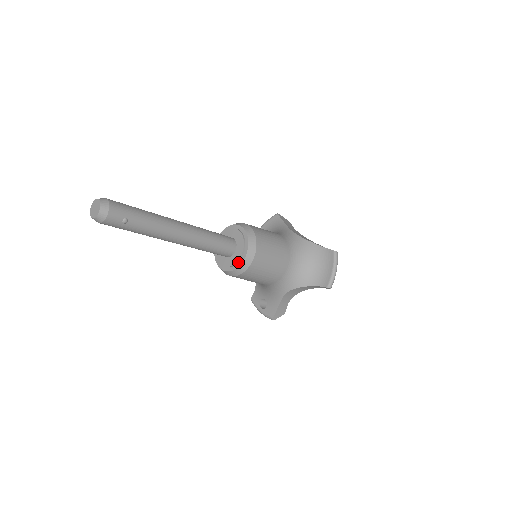
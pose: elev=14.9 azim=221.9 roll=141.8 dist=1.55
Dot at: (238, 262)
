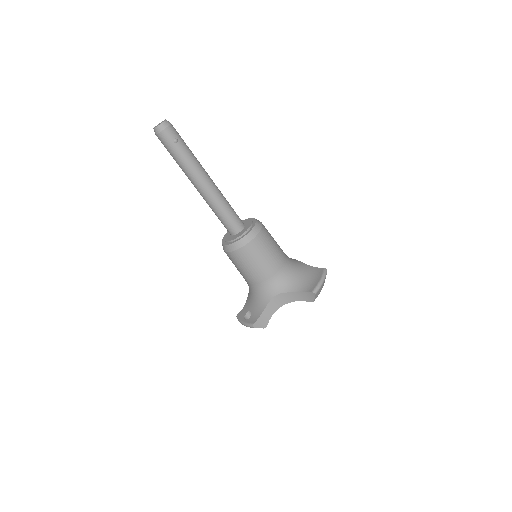
Dot at: (242, 236)
